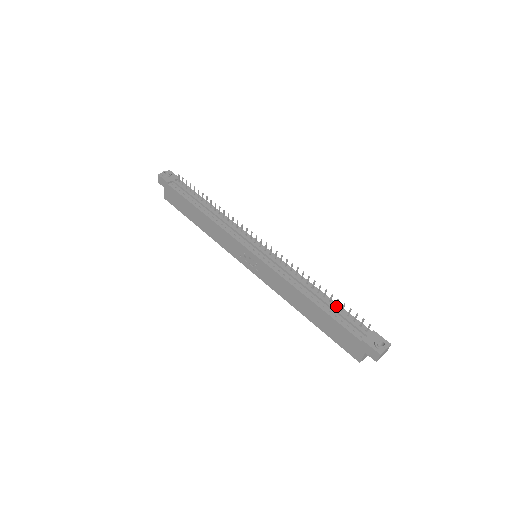
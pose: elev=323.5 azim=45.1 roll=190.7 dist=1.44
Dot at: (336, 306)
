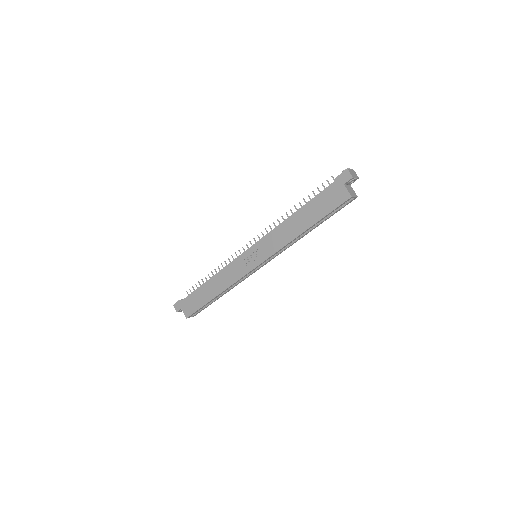
Dot at: occluded
